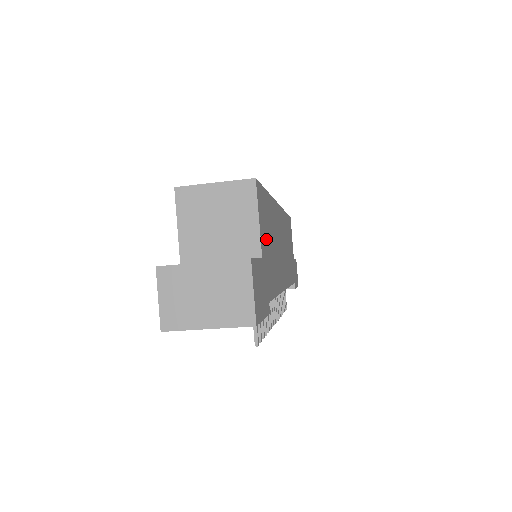
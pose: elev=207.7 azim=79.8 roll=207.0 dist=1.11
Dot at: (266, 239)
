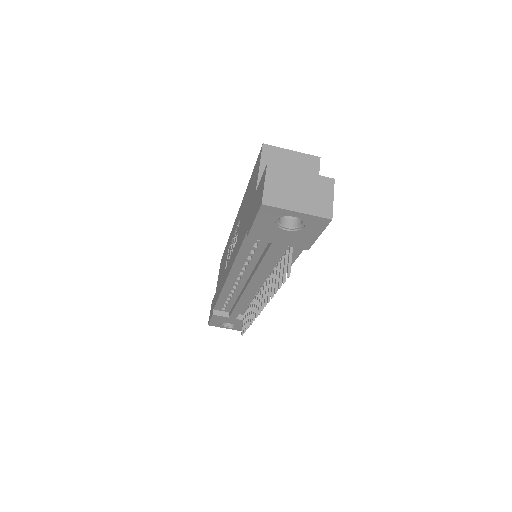
Dot at: occluded
